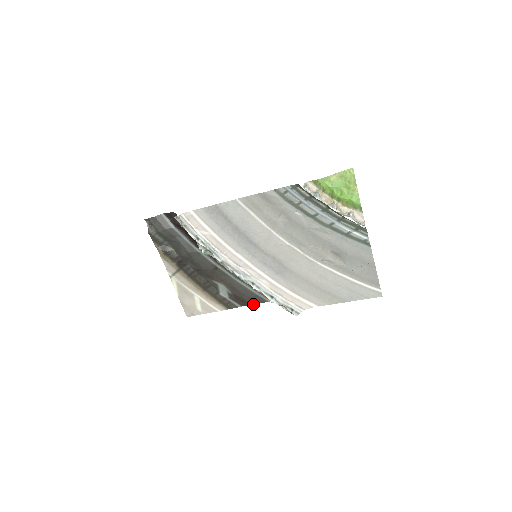
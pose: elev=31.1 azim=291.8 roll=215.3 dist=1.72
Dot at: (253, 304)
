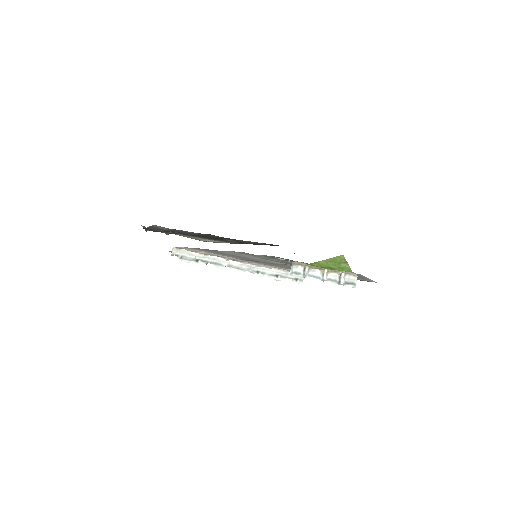
Dot at: occluded
